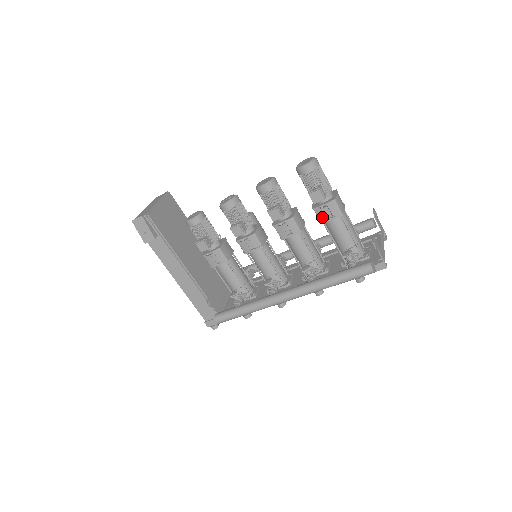
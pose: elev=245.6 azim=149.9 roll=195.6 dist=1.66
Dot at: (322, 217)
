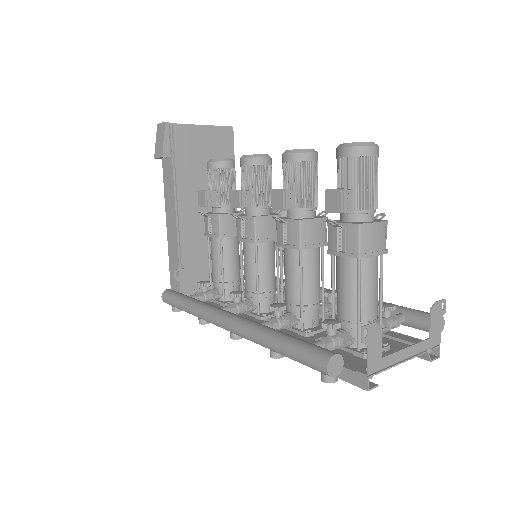
Dot at: (332, 243)
